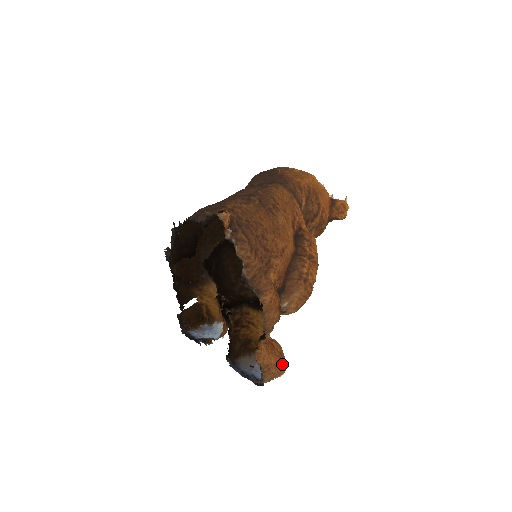
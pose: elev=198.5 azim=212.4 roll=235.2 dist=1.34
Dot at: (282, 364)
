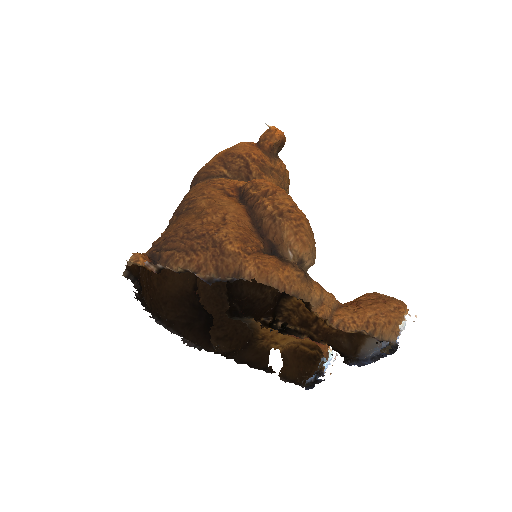
Dot at: (389, 305)
